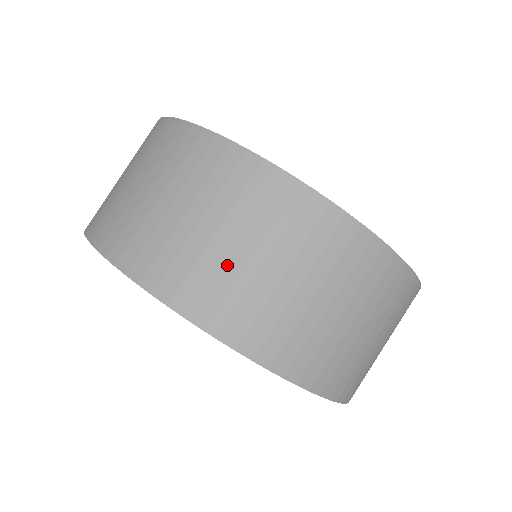
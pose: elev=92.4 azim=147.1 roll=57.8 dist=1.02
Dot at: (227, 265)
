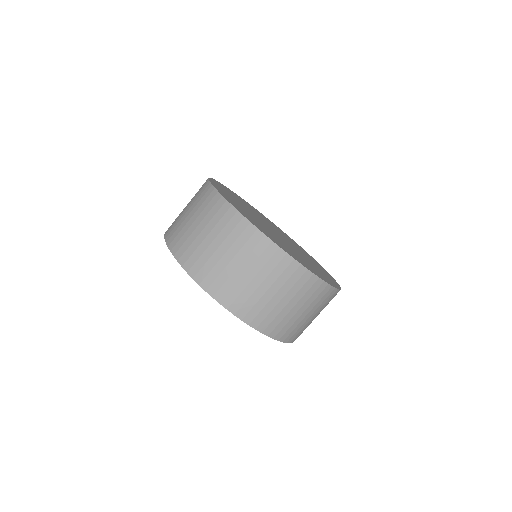
Dot at: (227, 270)
